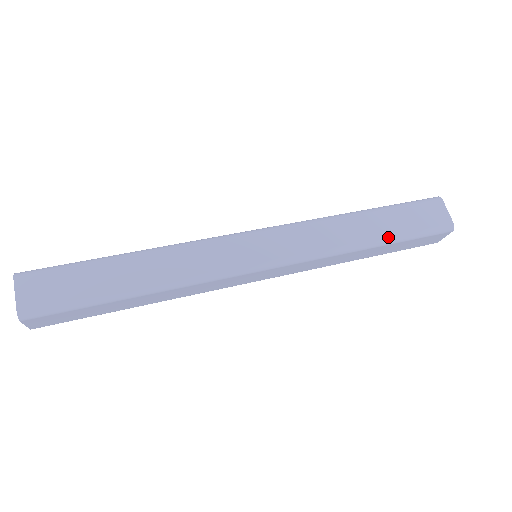
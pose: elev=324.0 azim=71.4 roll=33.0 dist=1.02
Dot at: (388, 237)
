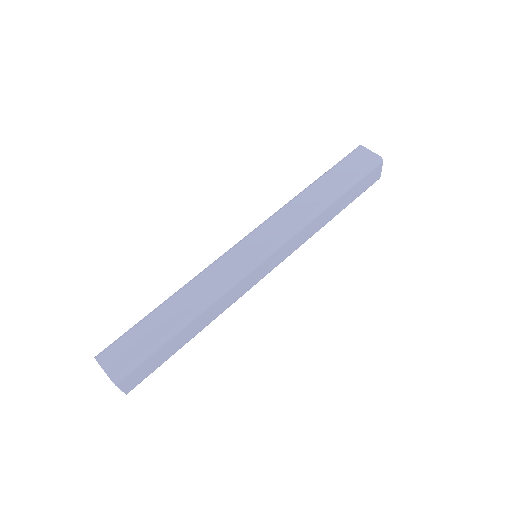
Dot at: (339, 190)
